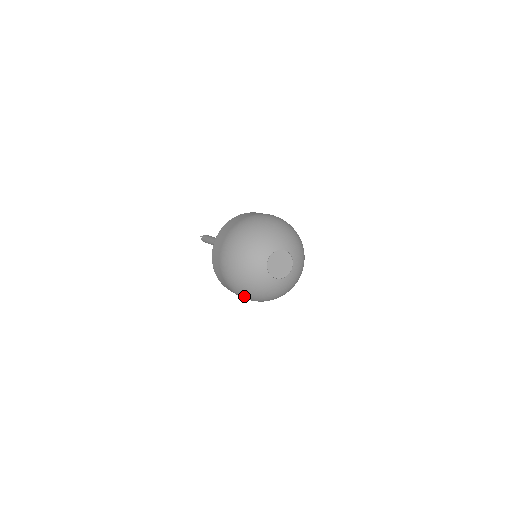
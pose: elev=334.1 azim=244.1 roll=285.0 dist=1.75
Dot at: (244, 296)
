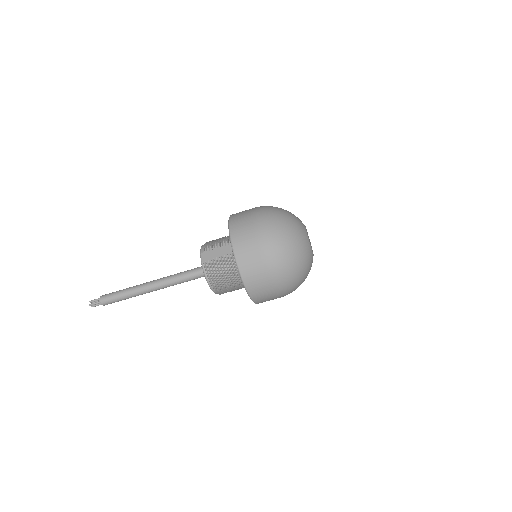
Dot at: (280, 263)
